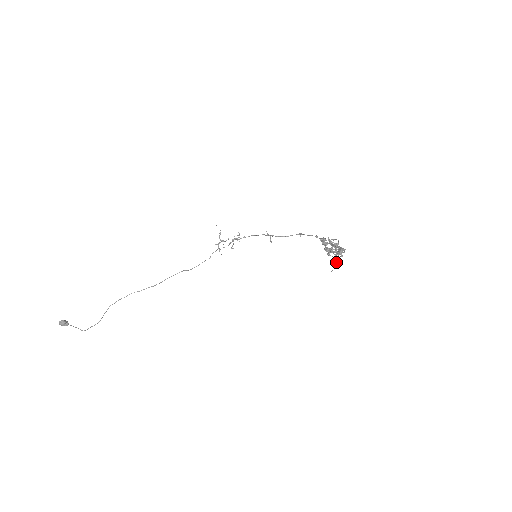
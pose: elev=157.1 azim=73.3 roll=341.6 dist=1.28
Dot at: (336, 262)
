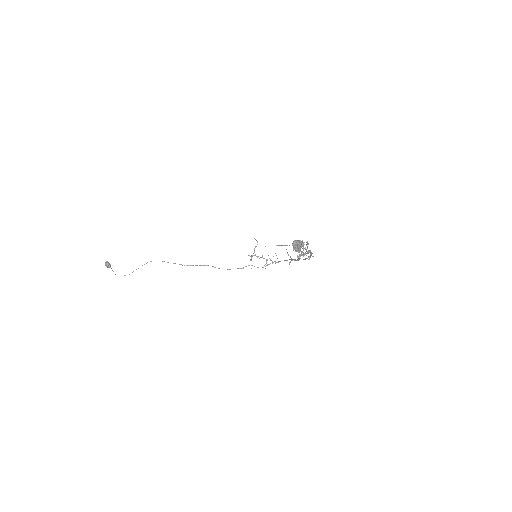
Dot at: (280, 245)
